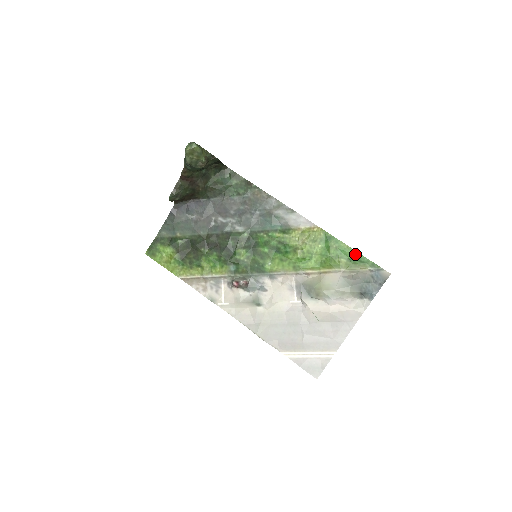
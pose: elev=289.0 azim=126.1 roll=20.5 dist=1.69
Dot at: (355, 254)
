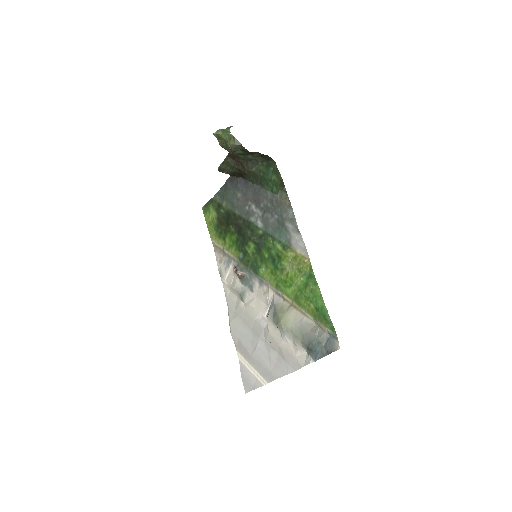
Dot at: (323, 307)
